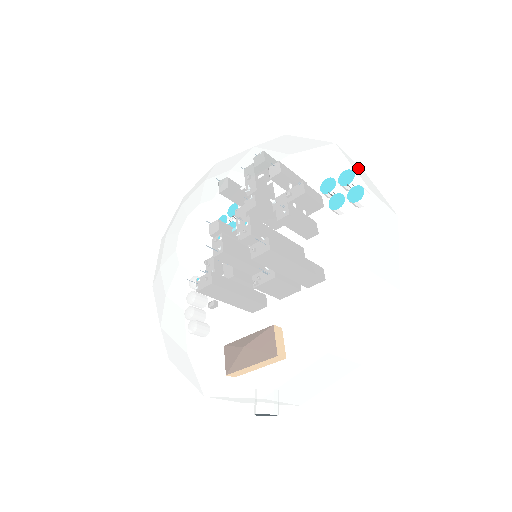
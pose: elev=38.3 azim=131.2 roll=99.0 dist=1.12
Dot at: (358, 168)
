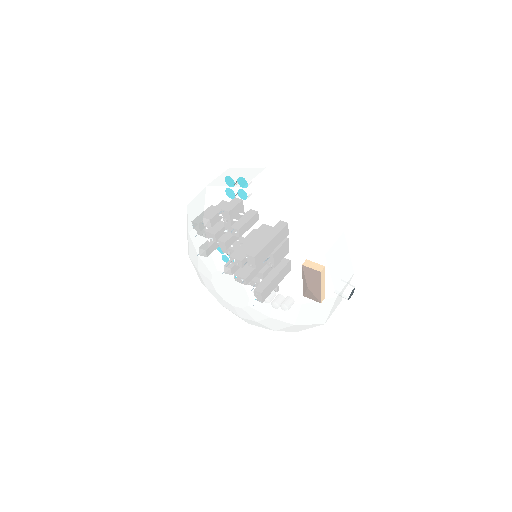
Dot at: (227, 177)
